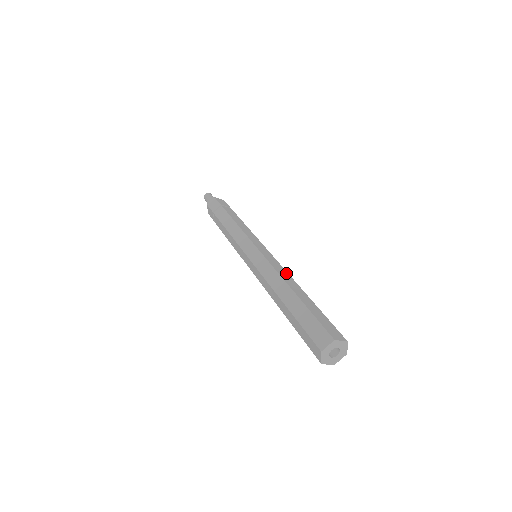
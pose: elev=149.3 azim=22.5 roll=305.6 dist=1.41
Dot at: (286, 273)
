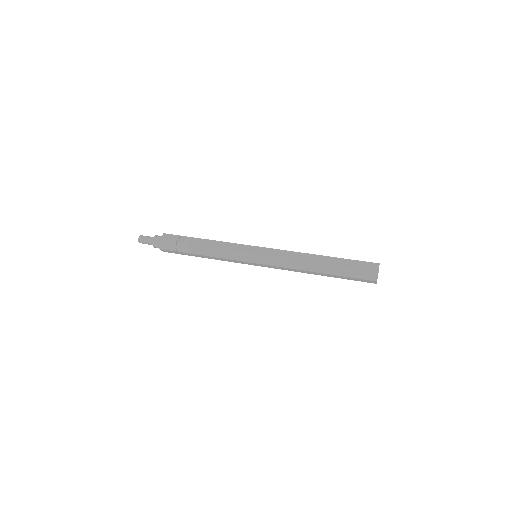
Dot at: (297, 253)
